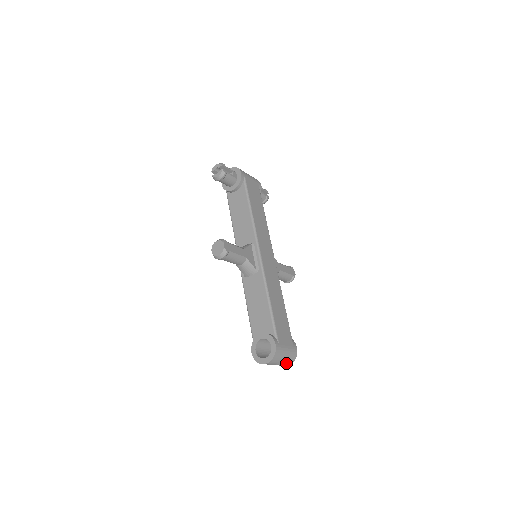
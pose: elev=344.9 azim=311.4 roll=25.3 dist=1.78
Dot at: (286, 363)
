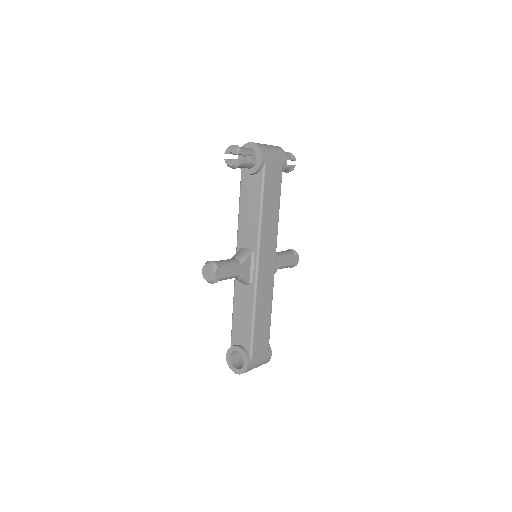
Dot at: occluded
